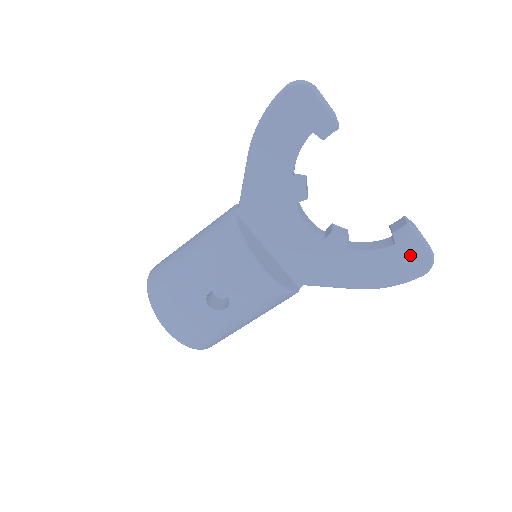
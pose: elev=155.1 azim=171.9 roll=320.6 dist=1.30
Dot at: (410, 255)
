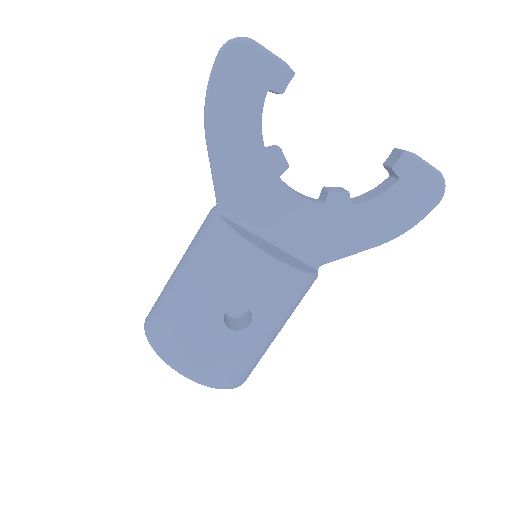
Dot at: (419, 184)
